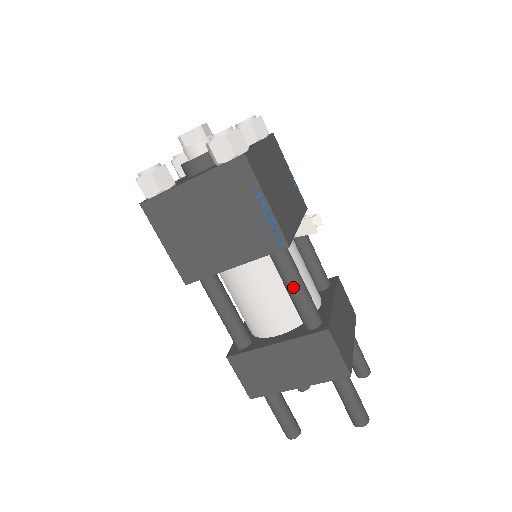
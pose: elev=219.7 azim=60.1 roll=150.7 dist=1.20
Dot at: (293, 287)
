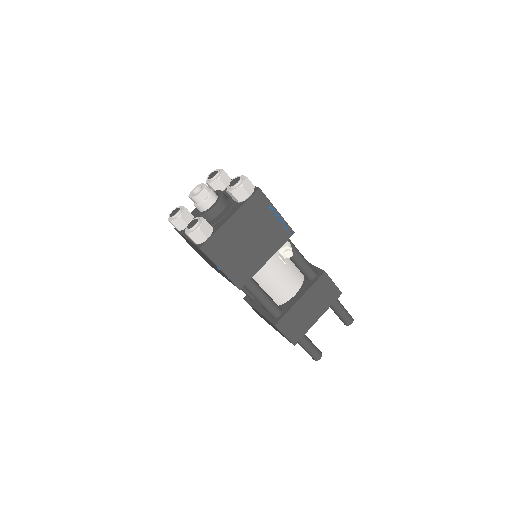
Dot at: occluded
